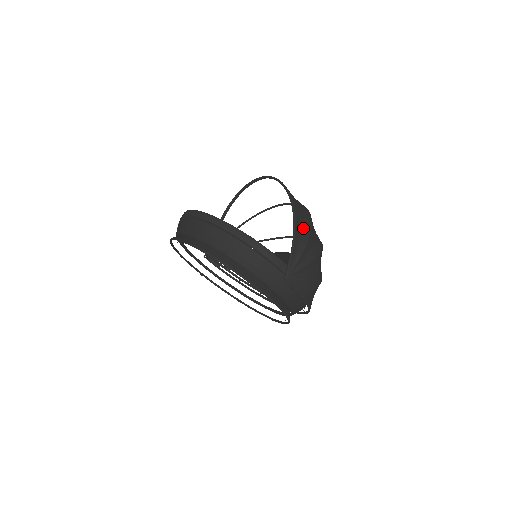
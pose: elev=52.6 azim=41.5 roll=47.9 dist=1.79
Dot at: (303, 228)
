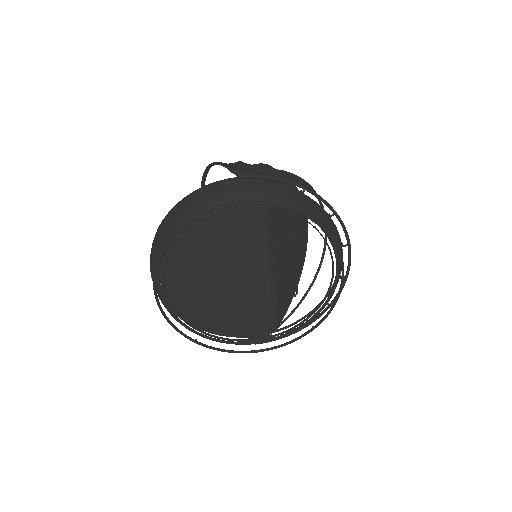
Dot at: occluded
